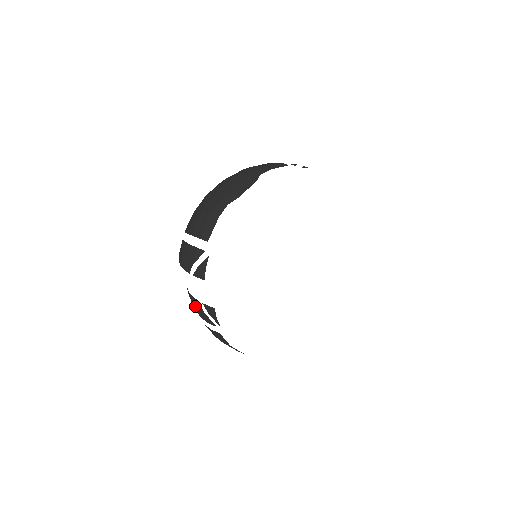
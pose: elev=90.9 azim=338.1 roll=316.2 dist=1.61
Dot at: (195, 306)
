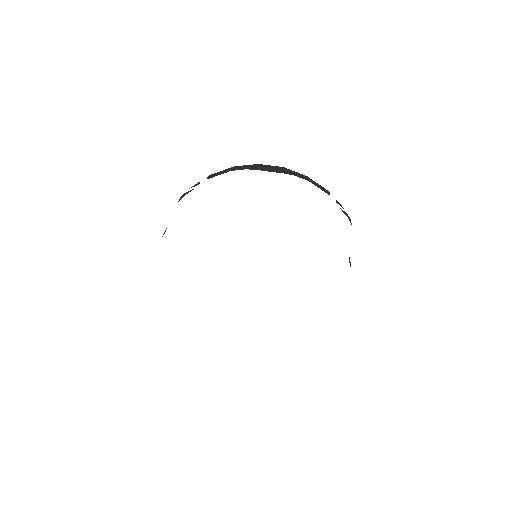
Dot at: occluded
